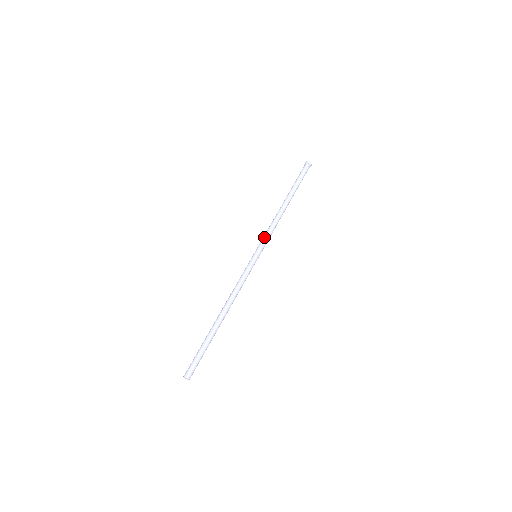
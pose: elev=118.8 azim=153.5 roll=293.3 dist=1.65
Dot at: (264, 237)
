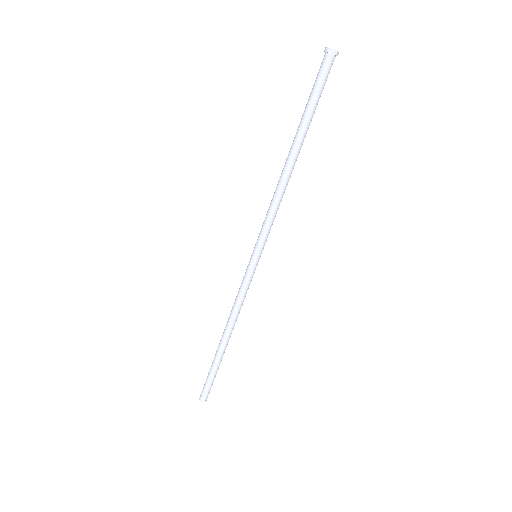
Dot at: (262, 227)
